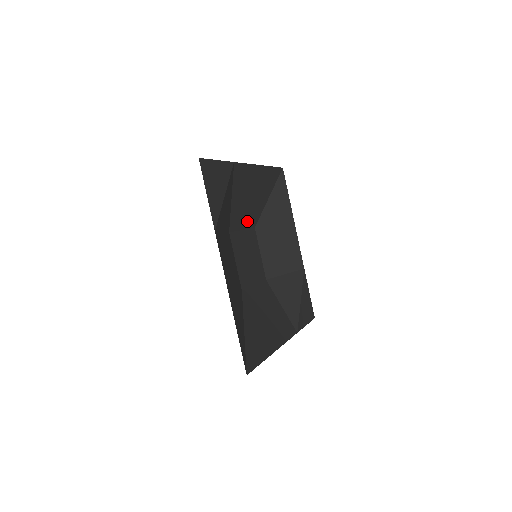
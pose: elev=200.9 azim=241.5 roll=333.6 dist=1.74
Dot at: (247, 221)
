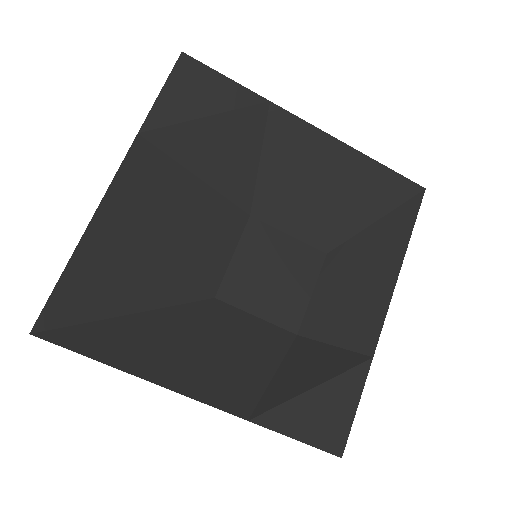
Dot at: (304, 227)
